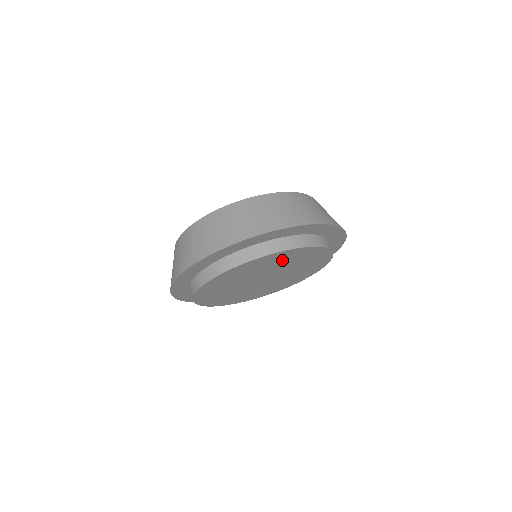
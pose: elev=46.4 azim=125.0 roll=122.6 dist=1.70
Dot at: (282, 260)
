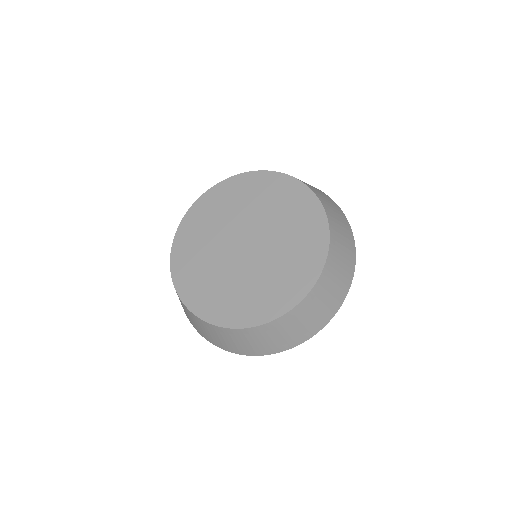
Dot at: occluded
